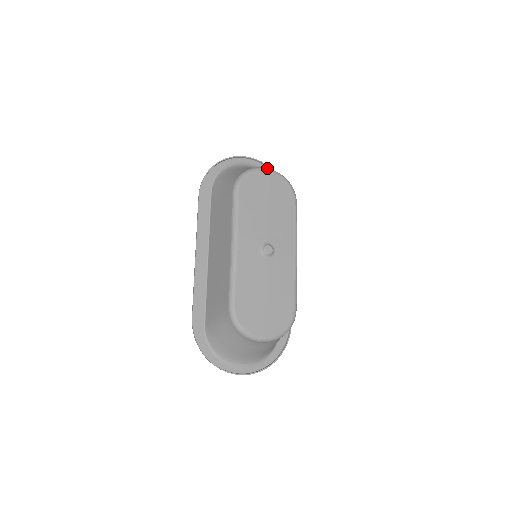
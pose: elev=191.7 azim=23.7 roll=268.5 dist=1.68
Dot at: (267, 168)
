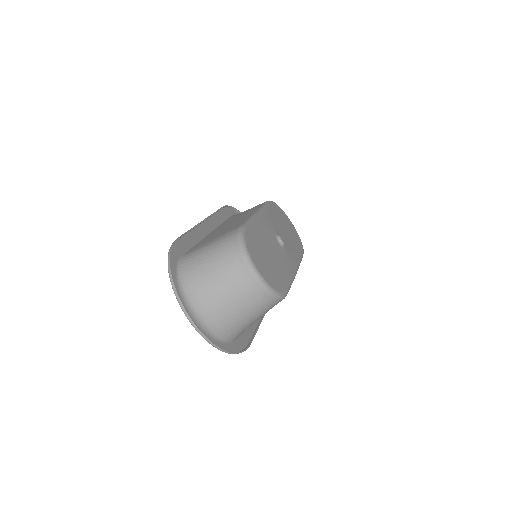
Dot at: occluded
